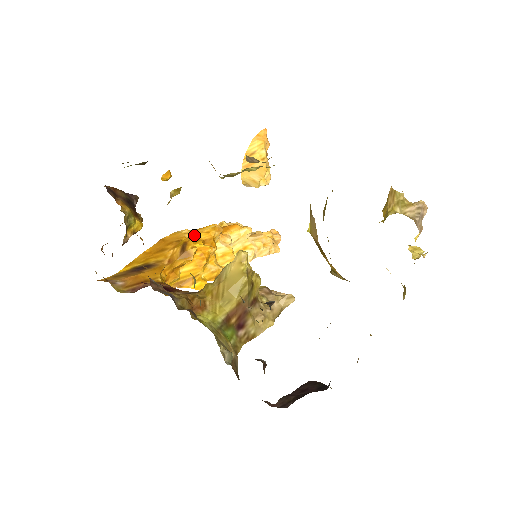
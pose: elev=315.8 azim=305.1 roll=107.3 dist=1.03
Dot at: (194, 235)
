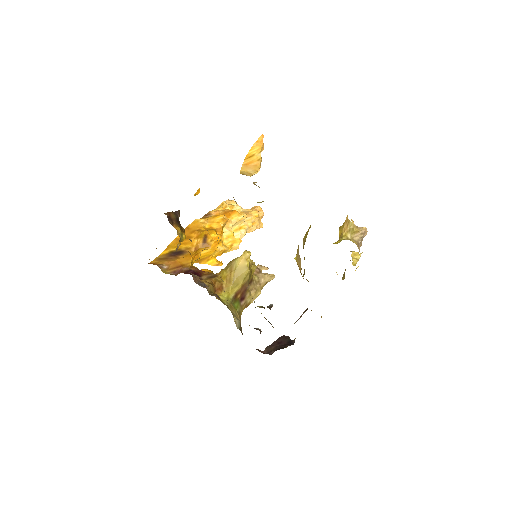
Dot at: (209, 224)
